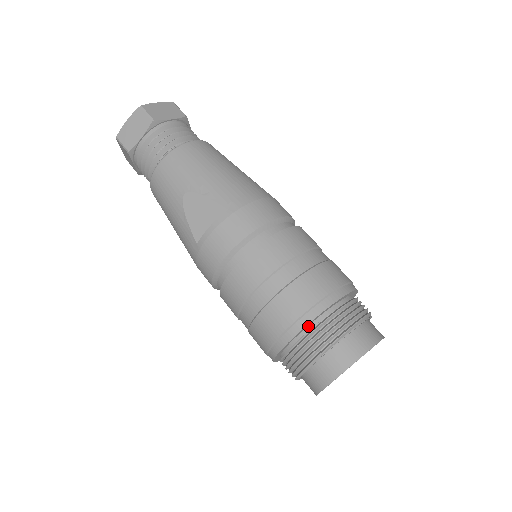
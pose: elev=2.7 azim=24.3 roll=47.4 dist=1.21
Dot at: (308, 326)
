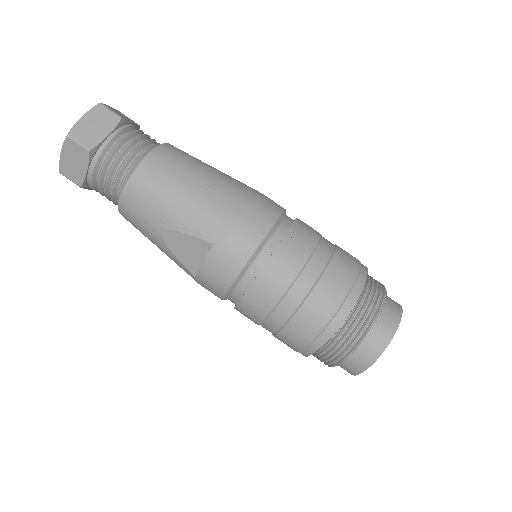
Dot at: occluded
